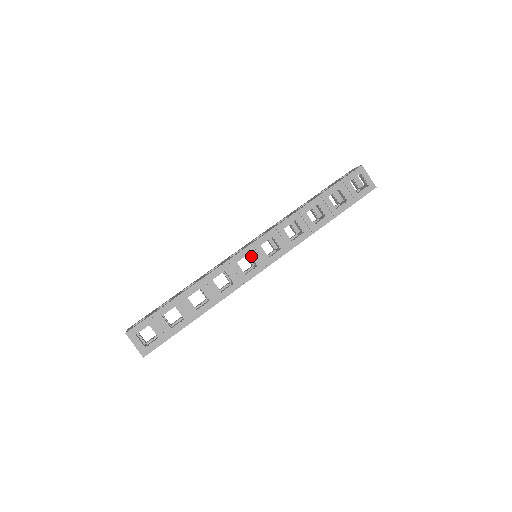
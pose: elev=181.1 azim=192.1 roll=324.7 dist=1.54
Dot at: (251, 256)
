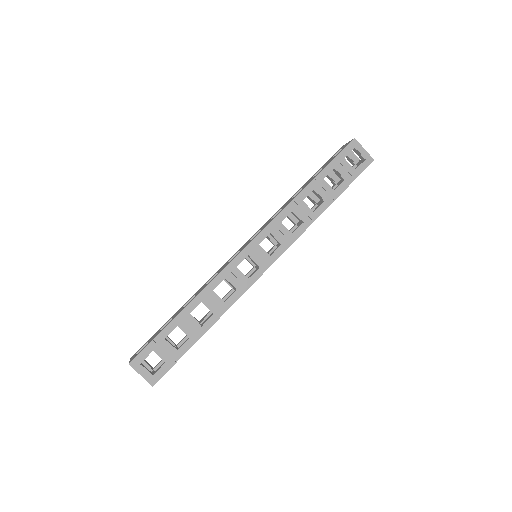
Dot at: (251, 257)
